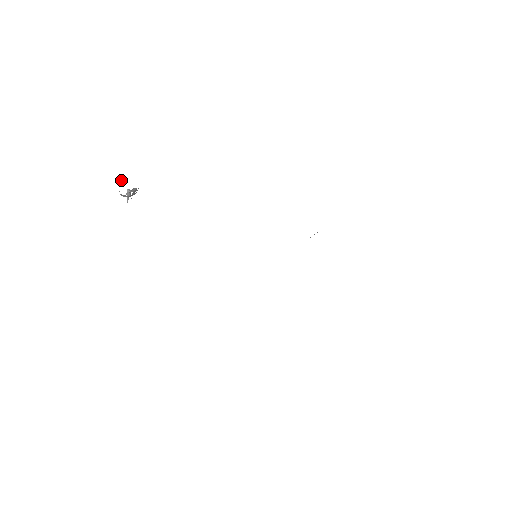
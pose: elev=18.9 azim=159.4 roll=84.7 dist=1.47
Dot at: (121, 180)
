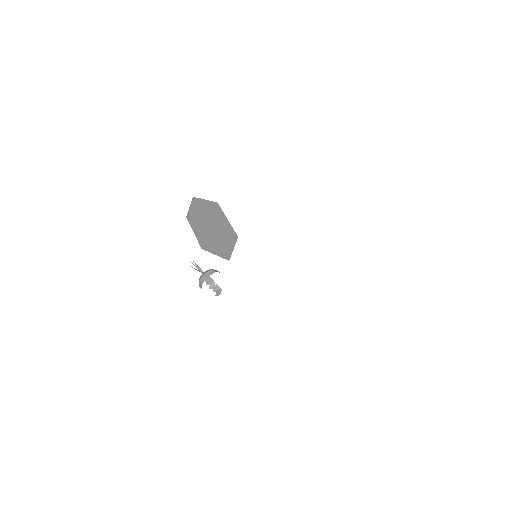
Dot at: (207, 279)
